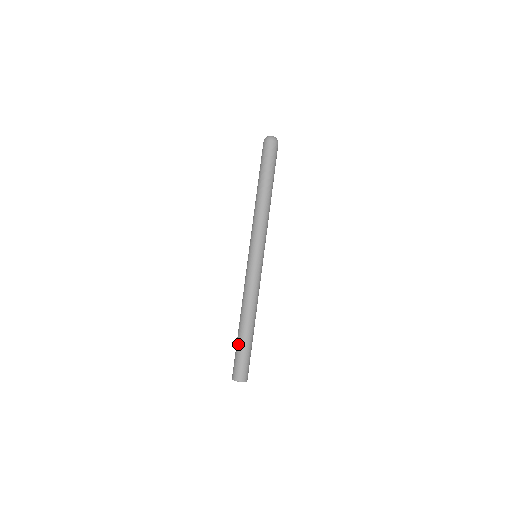
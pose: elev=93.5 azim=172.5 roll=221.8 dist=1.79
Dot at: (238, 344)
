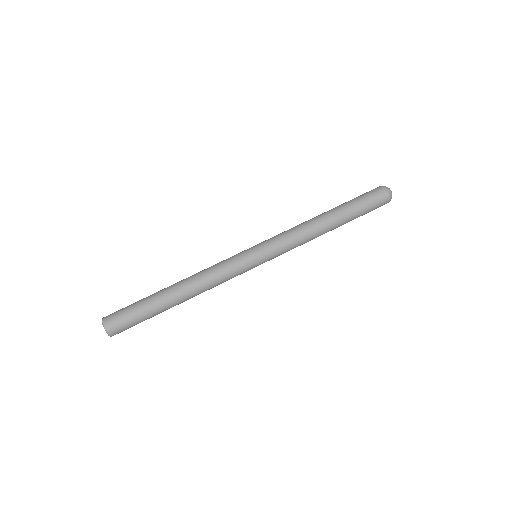
Dot at: (147, 299)
